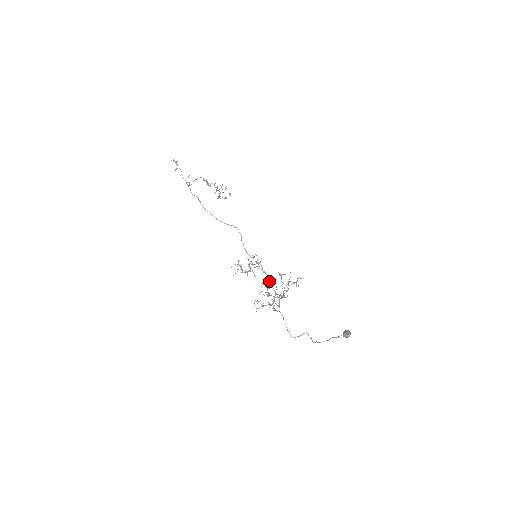
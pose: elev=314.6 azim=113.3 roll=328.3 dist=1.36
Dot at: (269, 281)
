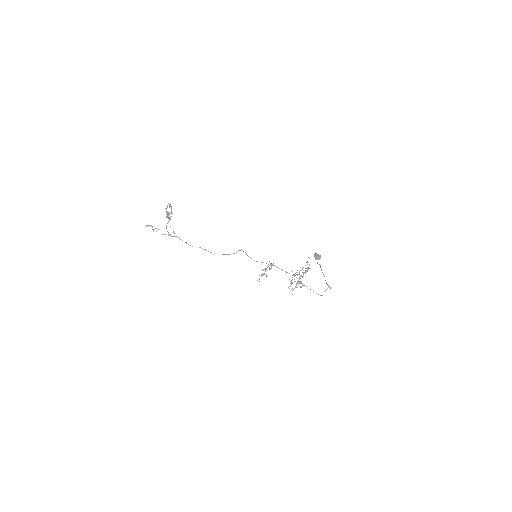
Dot at: occluded
